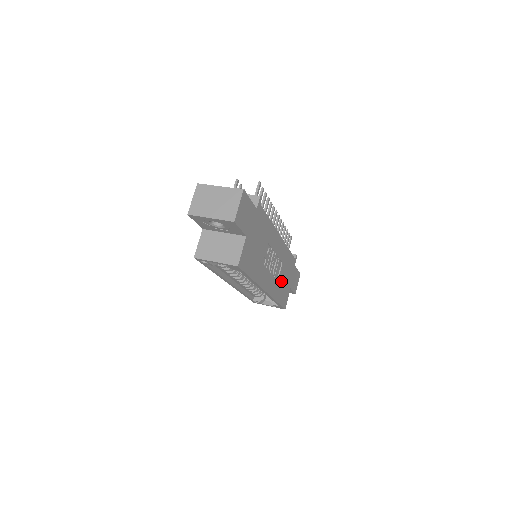
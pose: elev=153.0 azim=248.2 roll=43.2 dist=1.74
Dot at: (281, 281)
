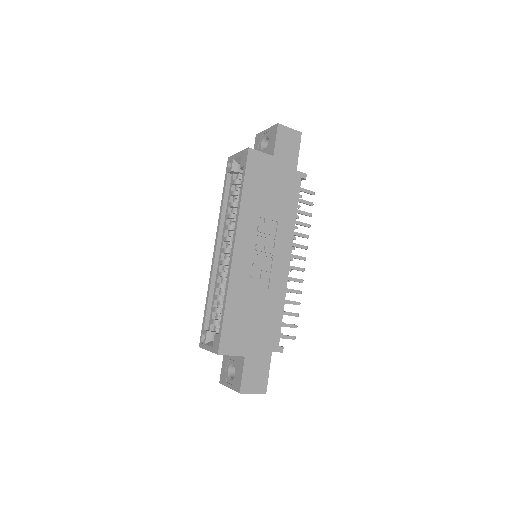
Dot at: (249, 304)
